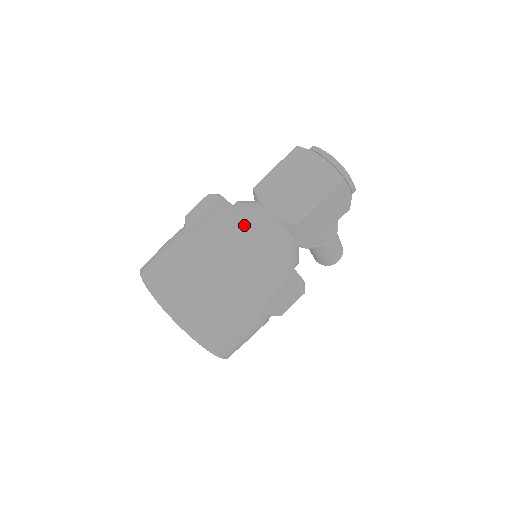
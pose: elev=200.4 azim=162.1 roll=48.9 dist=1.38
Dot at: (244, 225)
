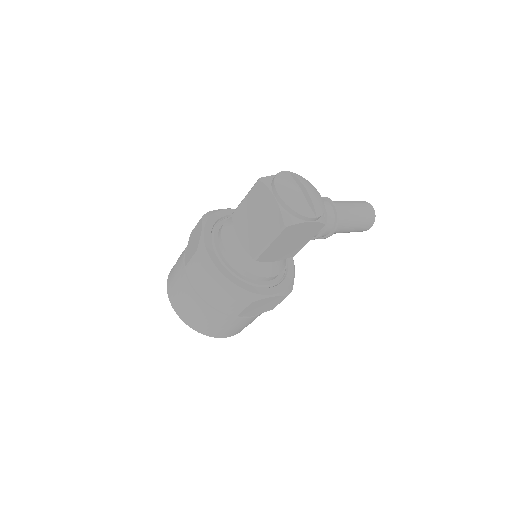
Dot at: (207, 267)
